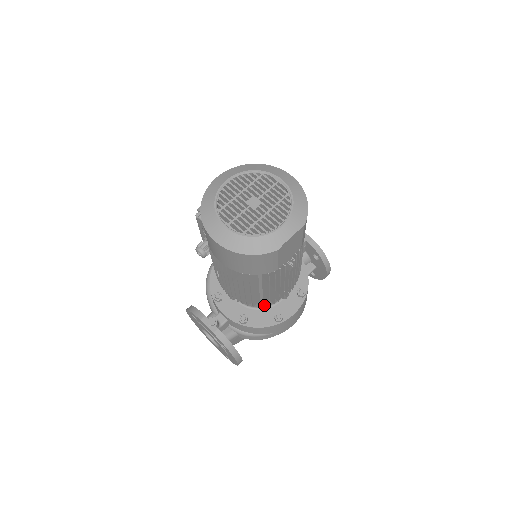
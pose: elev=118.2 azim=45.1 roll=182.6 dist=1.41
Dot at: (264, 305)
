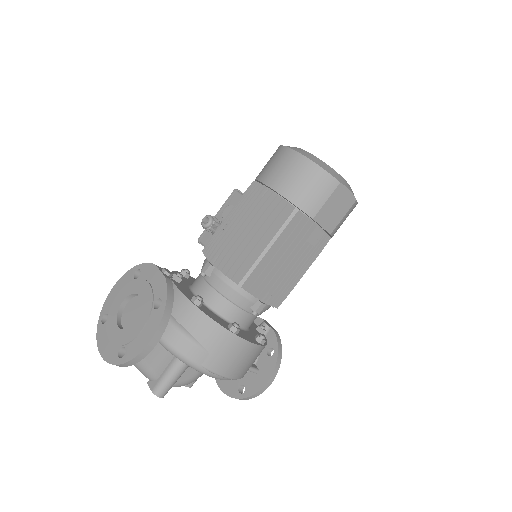
Dot at: (224, 311)
